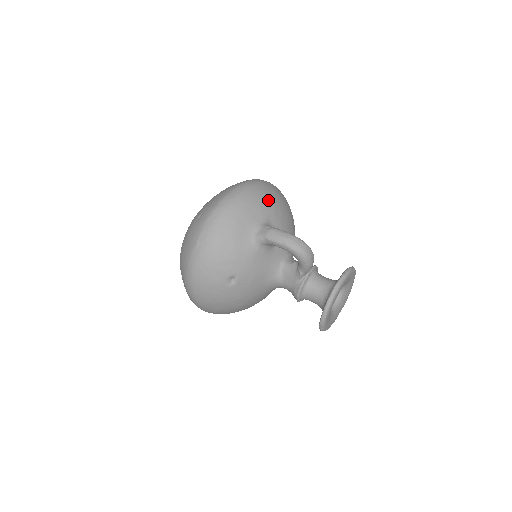
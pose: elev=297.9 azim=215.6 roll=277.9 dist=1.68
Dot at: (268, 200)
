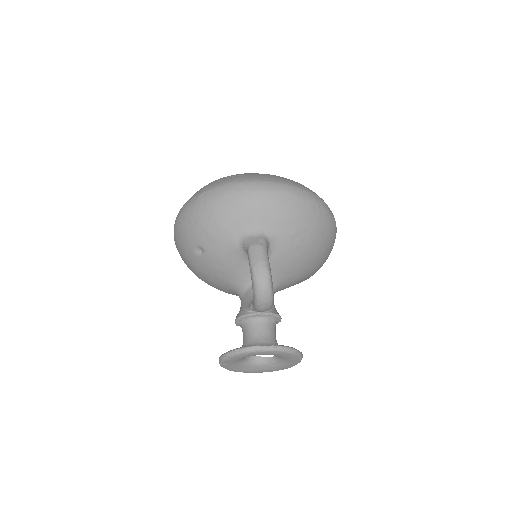
Dot at: (296, 221)
